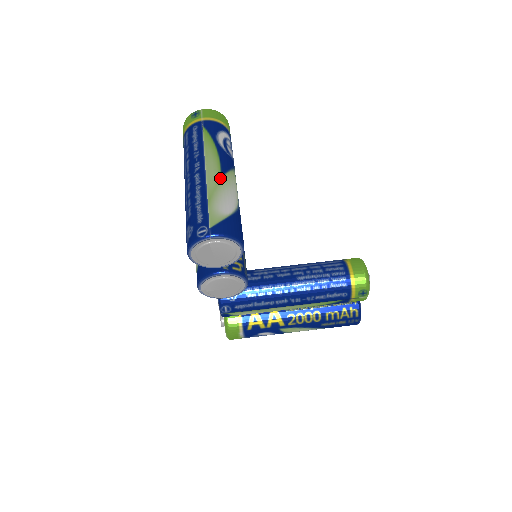
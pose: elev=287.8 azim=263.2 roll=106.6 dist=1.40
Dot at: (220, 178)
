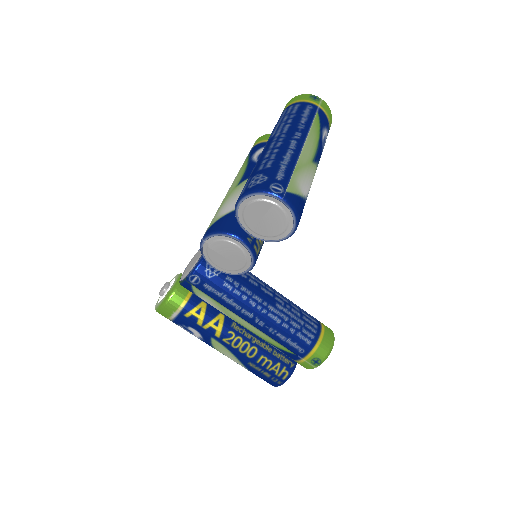
Dot at: (312, 161)
